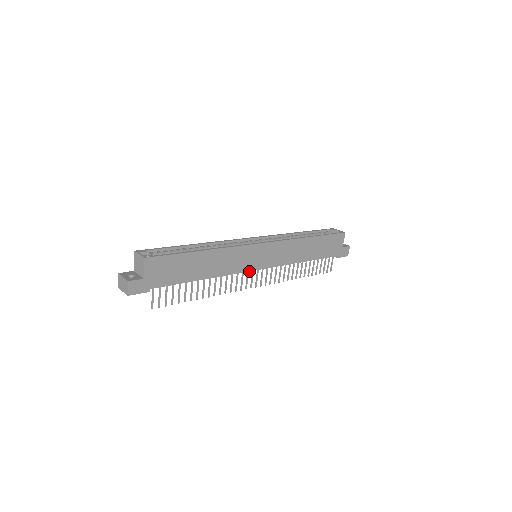
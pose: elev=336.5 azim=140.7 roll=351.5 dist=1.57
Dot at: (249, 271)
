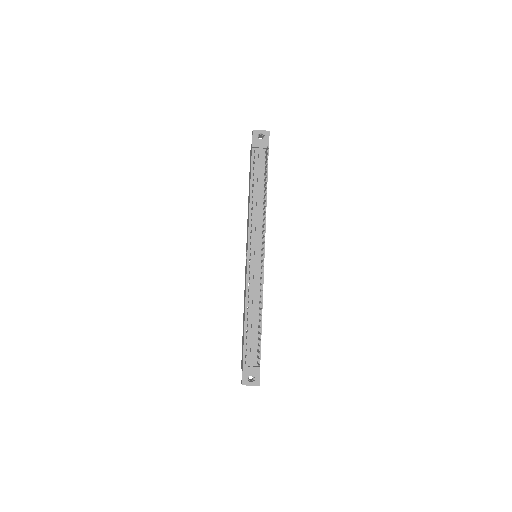
Dot at: occluded
